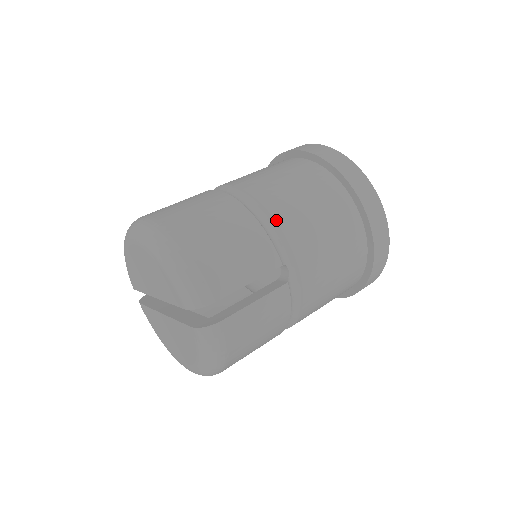
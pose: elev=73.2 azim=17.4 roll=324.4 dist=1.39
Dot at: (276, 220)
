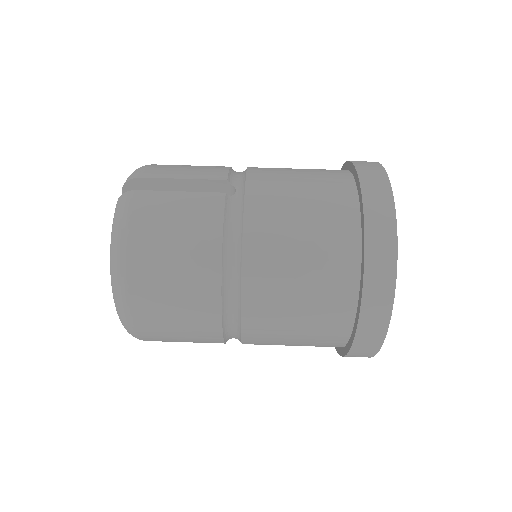
Dot at: (248, 167)
